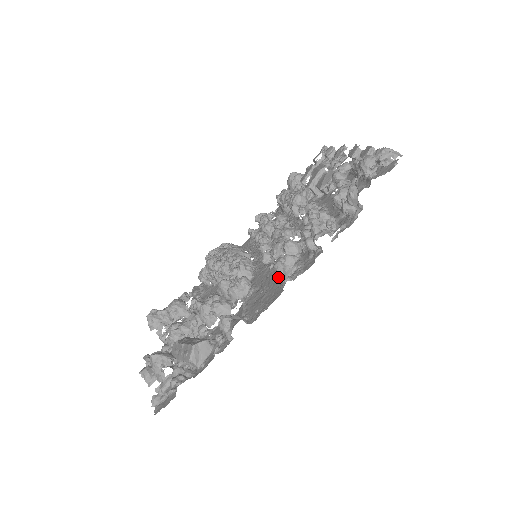
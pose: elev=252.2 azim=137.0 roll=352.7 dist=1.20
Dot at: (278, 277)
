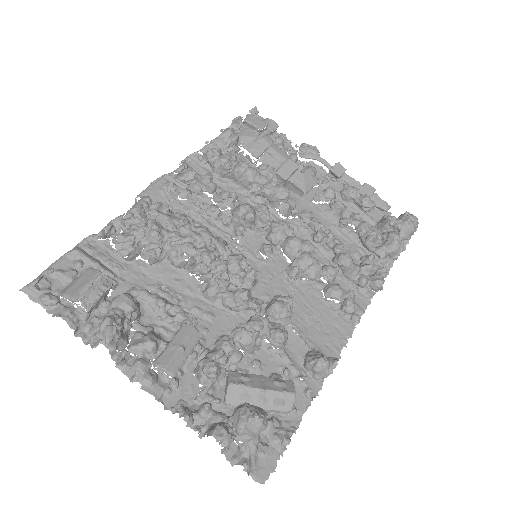
Dot at: (322, 303)
